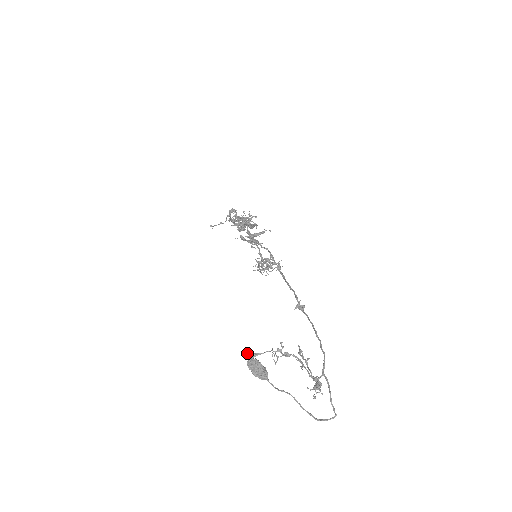
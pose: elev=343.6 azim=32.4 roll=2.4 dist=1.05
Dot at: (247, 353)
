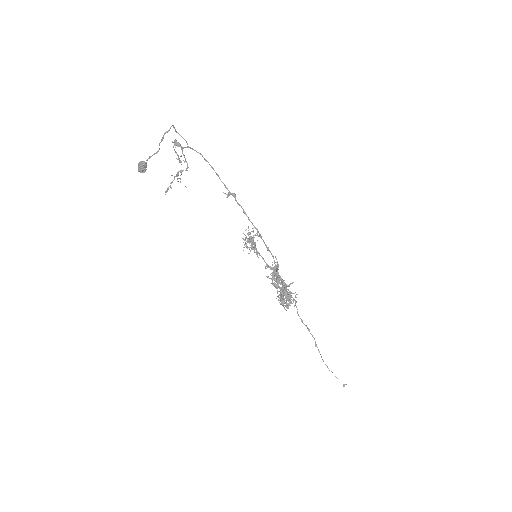
Dot at: occluded
